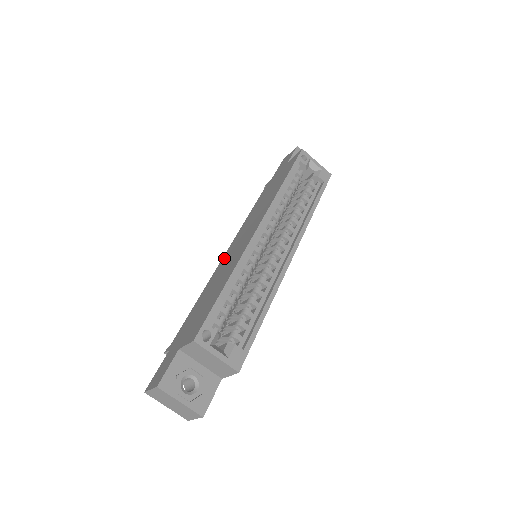
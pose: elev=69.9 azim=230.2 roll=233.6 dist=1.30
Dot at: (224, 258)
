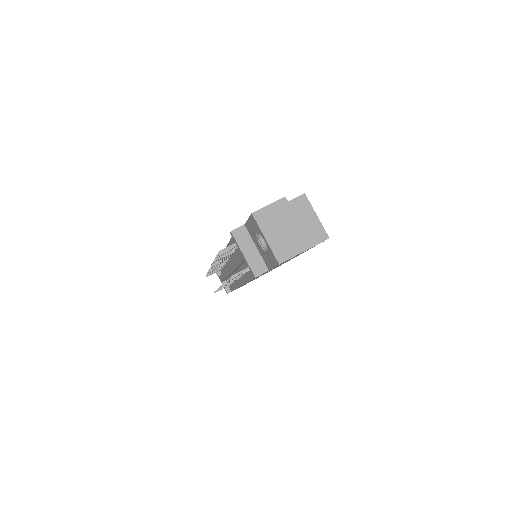
Dot at: occluded
